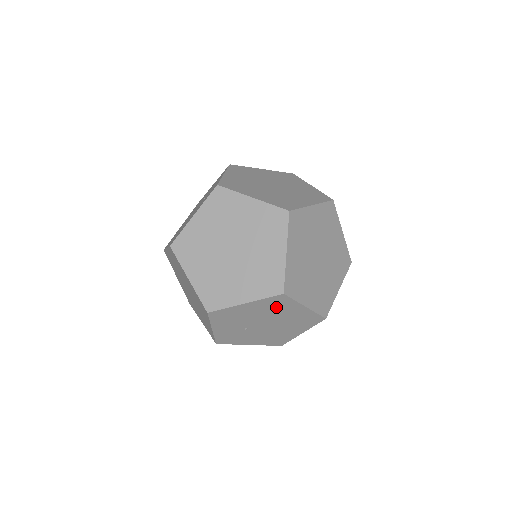
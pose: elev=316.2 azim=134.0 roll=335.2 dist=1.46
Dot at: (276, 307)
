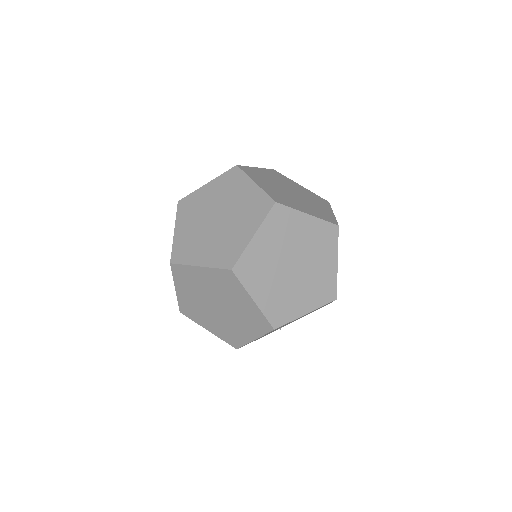
Dot at: occluded
